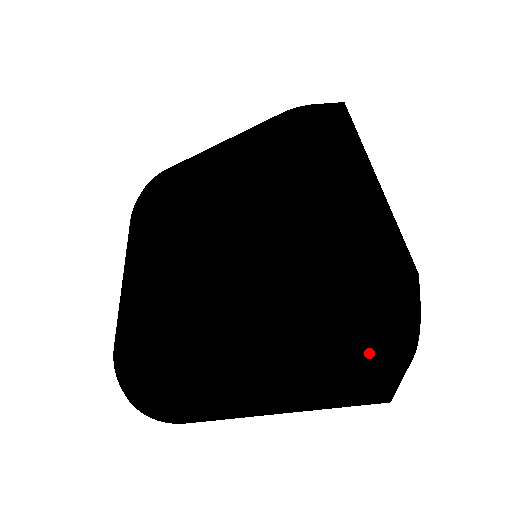
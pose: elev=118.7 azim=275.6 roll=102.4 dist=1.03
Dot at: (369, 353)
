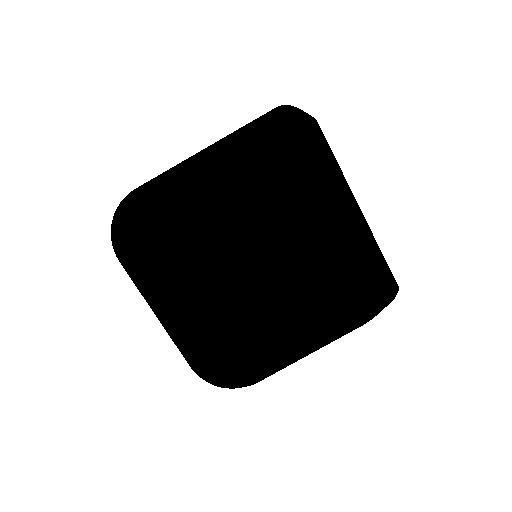
Dot at: occluded
